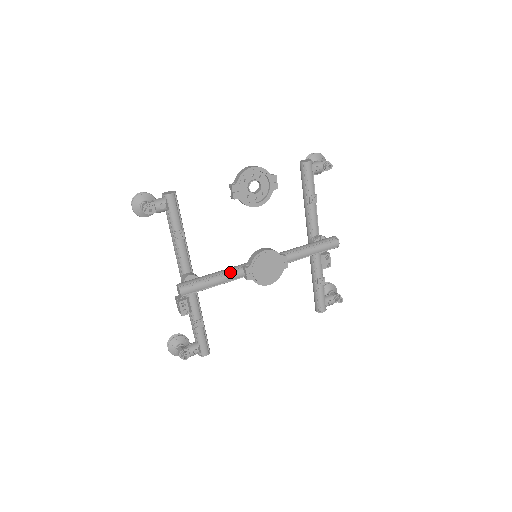
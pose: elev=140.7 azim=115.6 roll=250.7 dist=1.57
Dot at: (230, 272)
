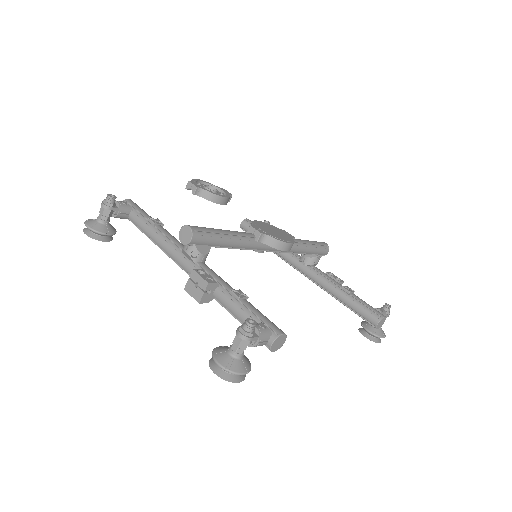
Dot at: occluded
